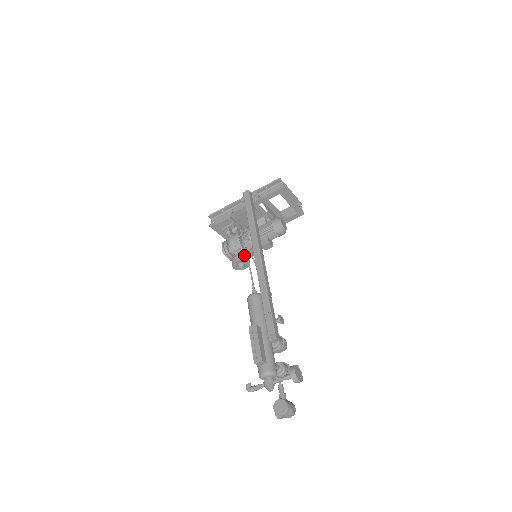
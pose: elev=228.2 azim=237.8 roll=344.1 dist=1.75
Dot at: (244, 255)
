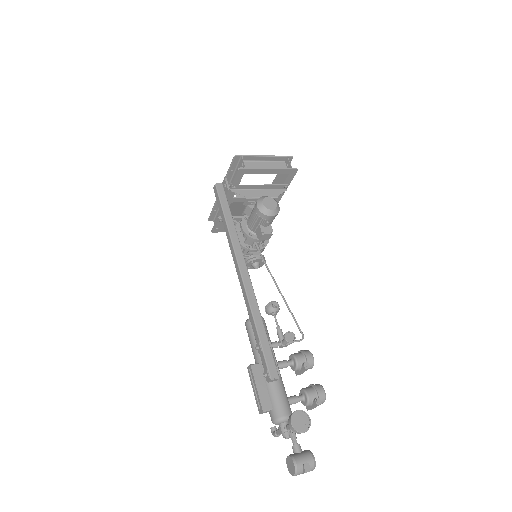
Dot at: occluded
